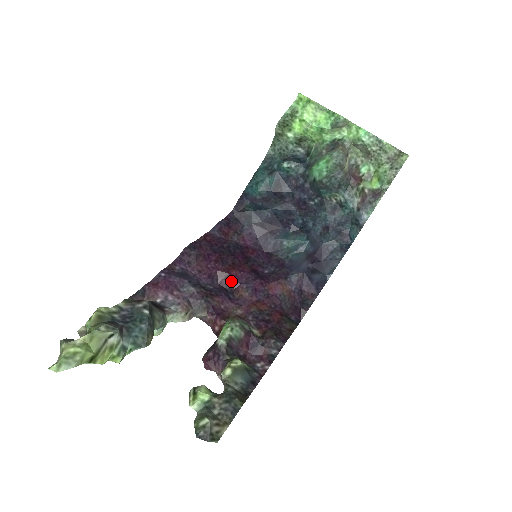
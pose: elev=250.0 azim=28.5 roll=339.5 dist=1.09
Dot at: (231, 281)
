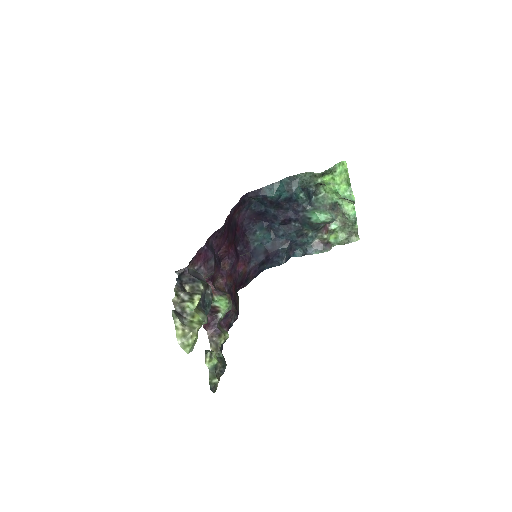
Dot at: (225, 255)
